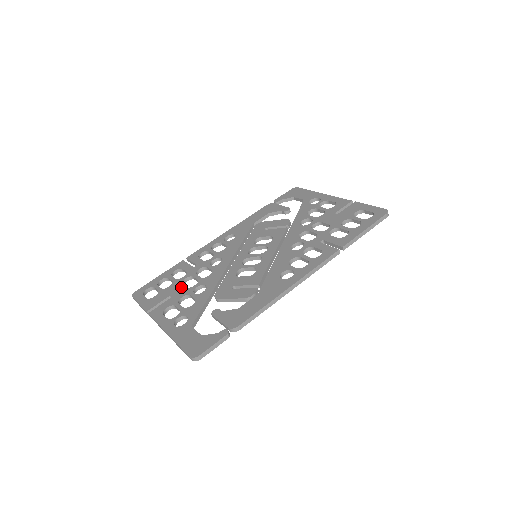
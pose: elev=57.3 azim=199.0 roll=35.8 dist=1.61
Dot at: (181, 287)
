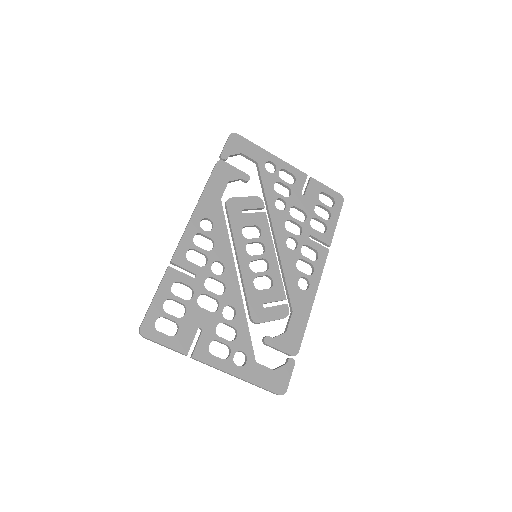
Dot at: (204, 313)
